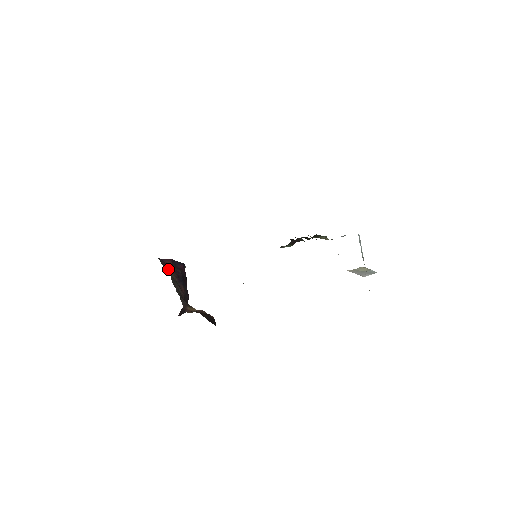
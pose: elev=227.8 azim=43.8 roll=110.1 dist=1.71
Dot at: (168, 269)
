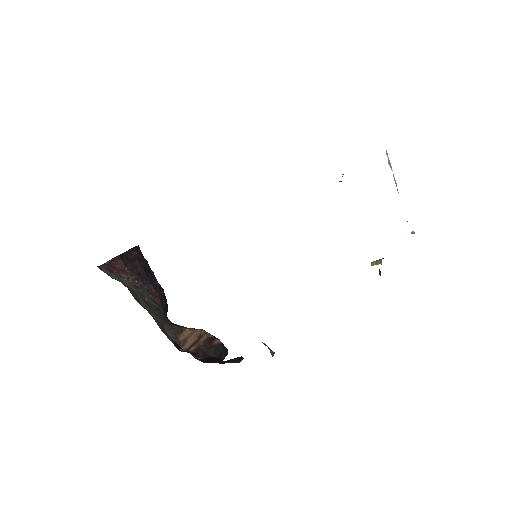
Dot at: (122, 275)
